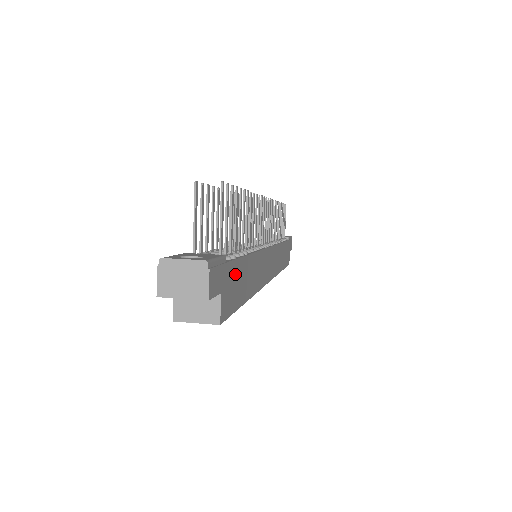
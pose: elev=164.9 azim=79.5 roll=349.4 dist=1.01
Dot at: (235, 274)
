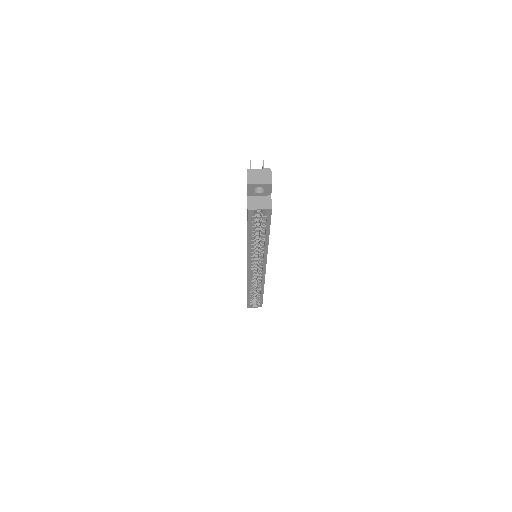
Dot at: occluded
